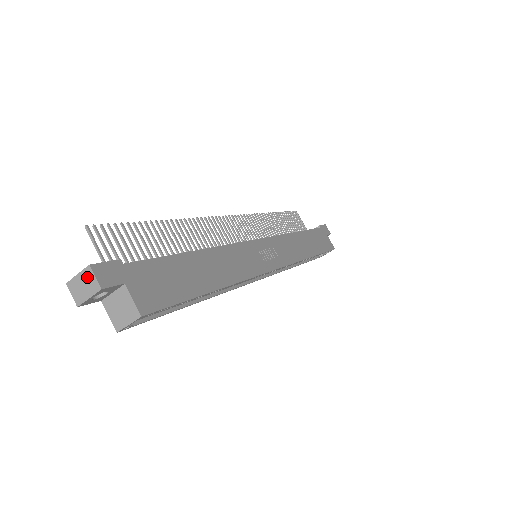
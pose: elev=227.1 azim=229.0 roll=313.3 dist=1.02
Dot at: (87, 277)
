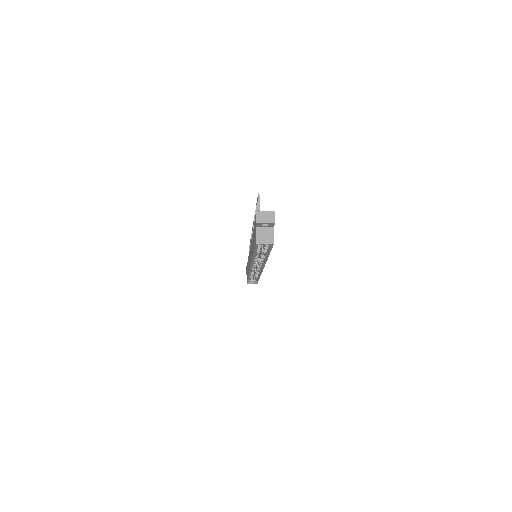
Dot at: (270, 215)
